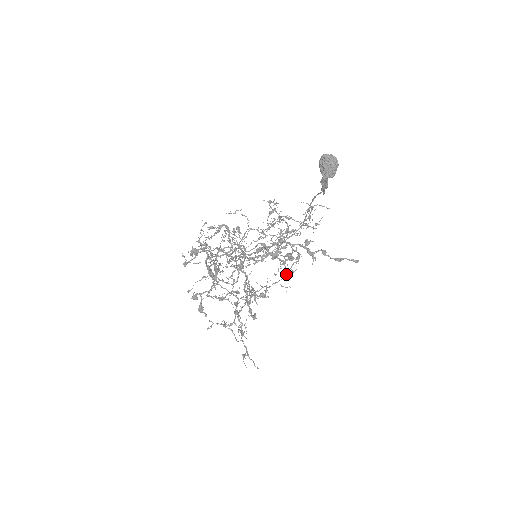
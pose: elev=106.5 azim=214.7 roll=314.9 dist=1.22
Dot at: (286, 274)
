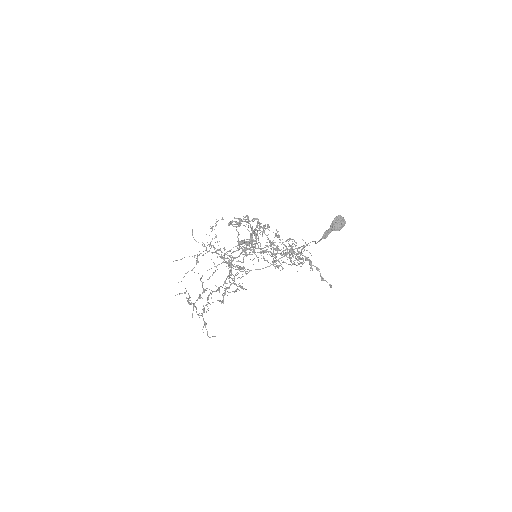
Dot at: occluded
